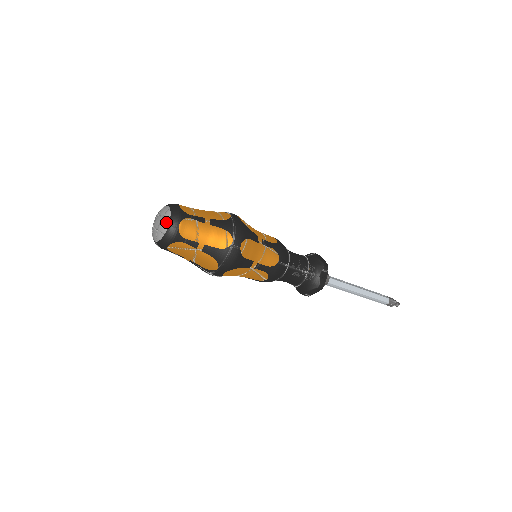
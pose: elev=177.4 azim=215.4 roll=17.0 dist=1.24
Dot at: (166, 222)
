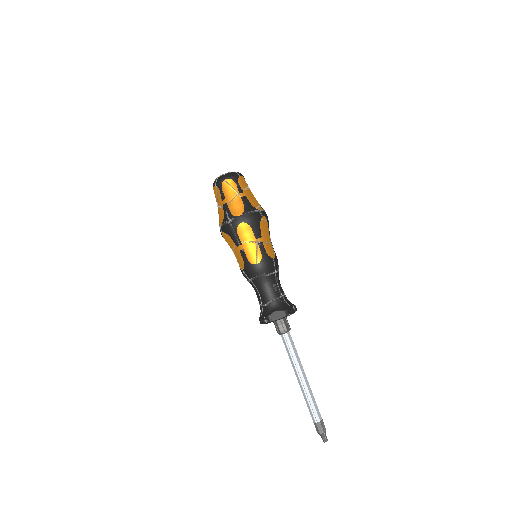
Dot at: occluded
